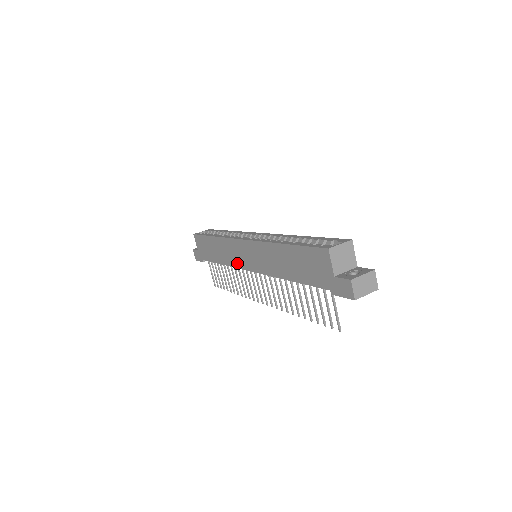
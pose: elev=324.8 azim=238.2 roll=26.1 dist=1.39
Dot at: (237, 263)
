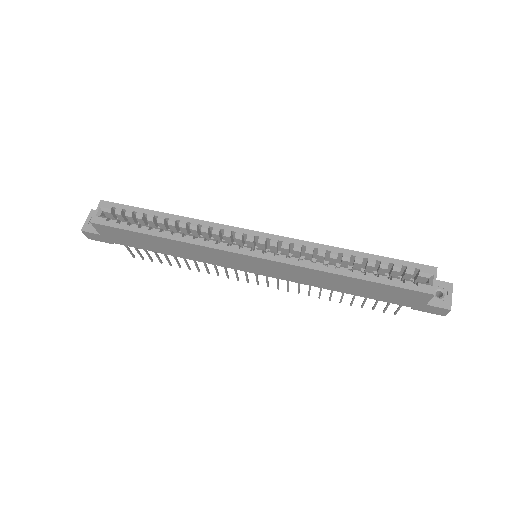
Dot at: (223, 264)
